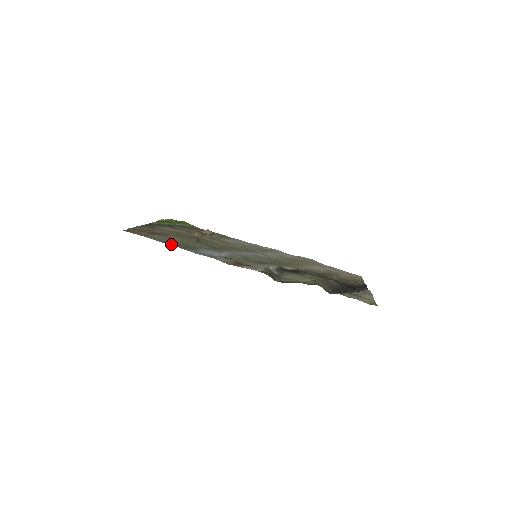
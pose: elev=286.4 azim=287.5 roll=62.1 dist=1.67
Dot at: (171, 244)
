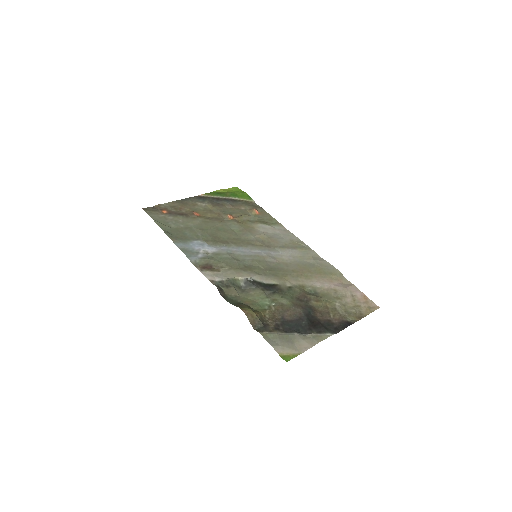
Dot at: (166, 232)
